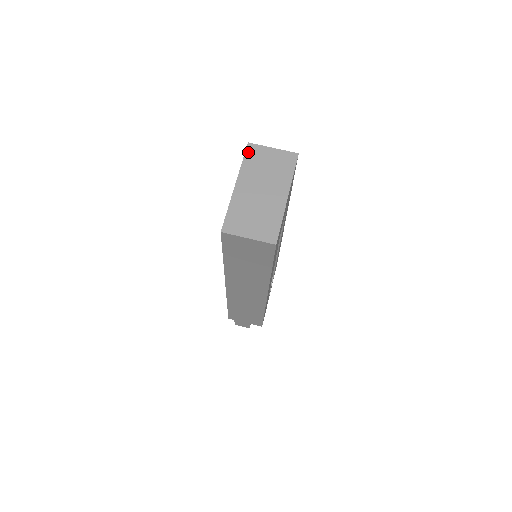
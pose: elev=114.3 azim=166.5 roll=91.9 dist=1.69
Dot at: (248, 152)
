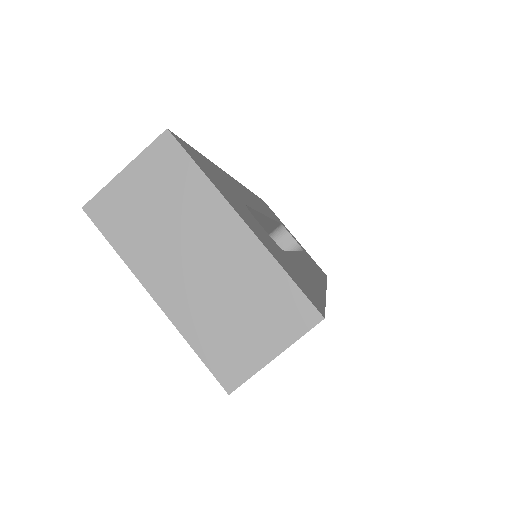
Dot at: (101, 224)
